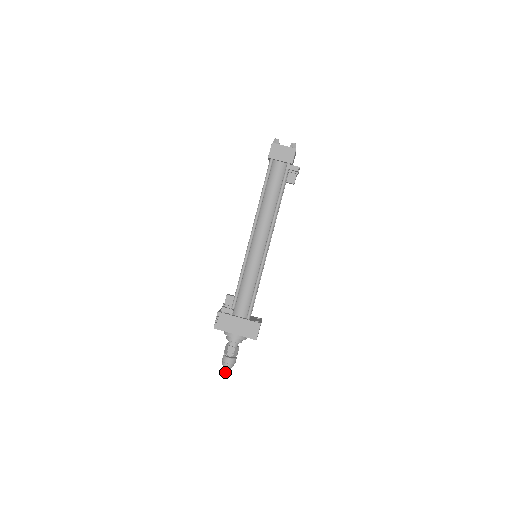
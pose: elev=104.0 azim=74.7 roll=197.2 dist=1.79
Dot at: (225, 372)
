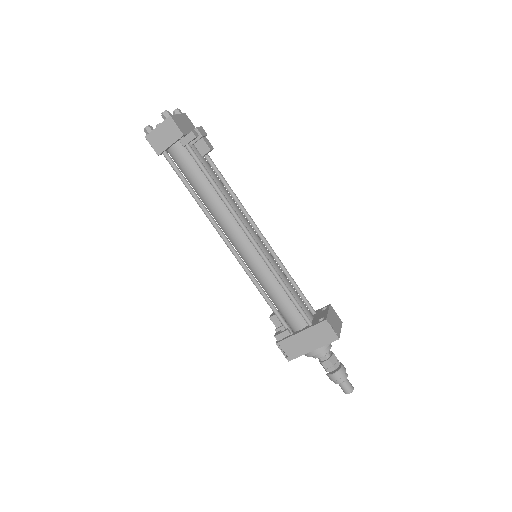
Dot at: (344, 388)
